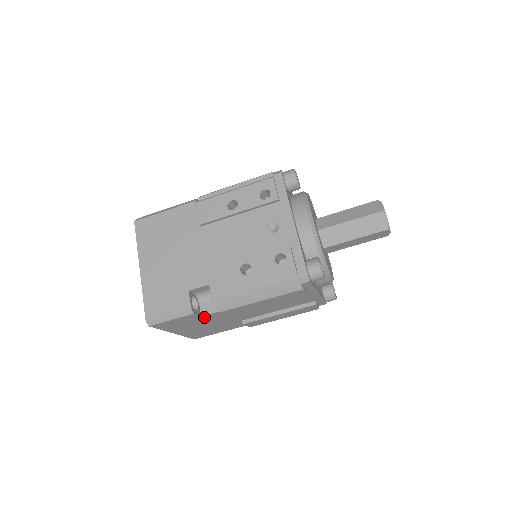
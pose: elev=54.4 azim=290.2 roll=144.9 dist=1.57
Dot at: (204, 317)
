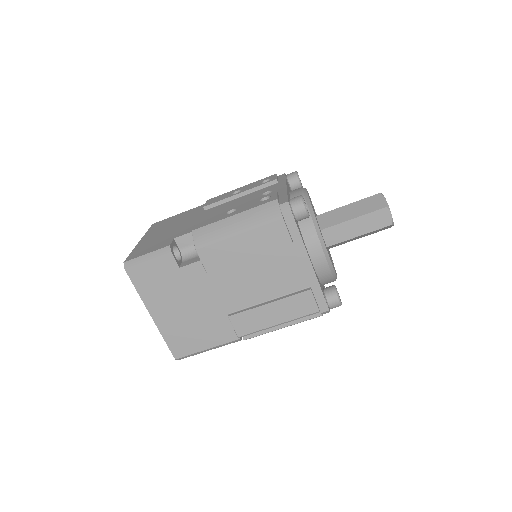
Dot at: (183, 273)
